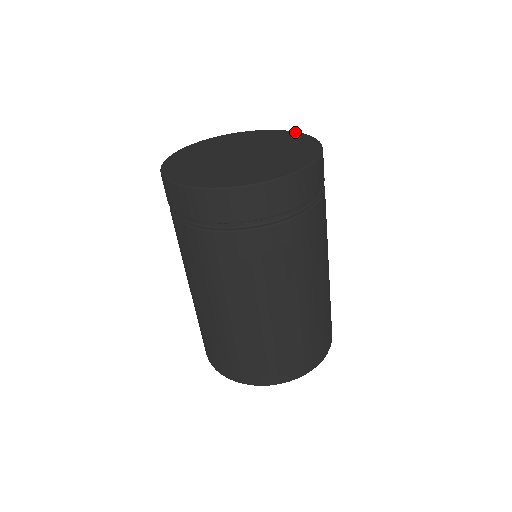
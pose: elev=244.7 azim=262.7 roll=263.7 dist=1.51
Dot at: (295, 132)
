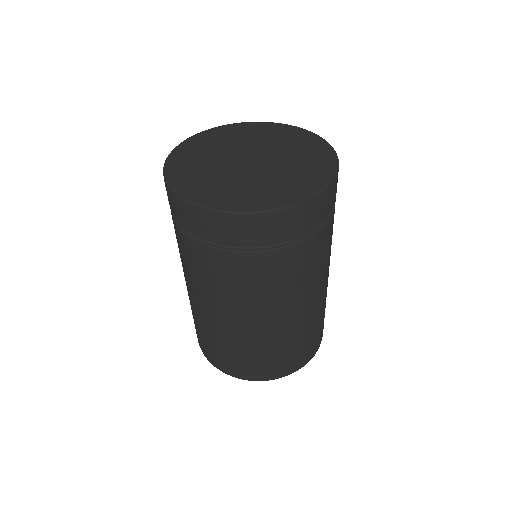
Dot at: (308, 131)
